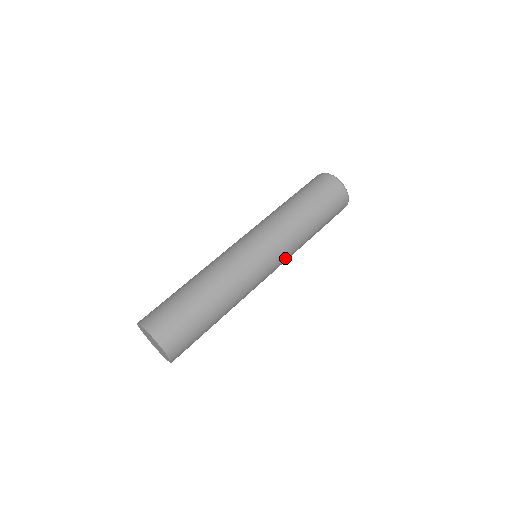
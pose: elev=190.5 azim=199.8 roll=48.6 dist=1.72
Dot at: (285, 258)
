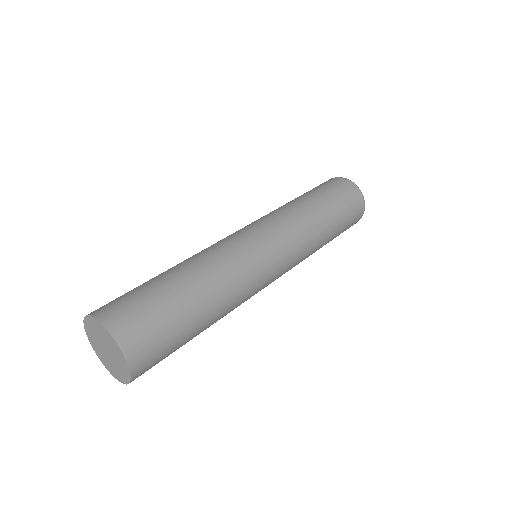
Dot at: (294, 249)
